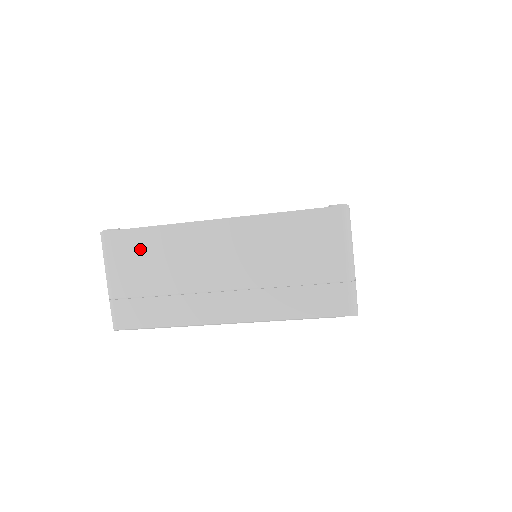
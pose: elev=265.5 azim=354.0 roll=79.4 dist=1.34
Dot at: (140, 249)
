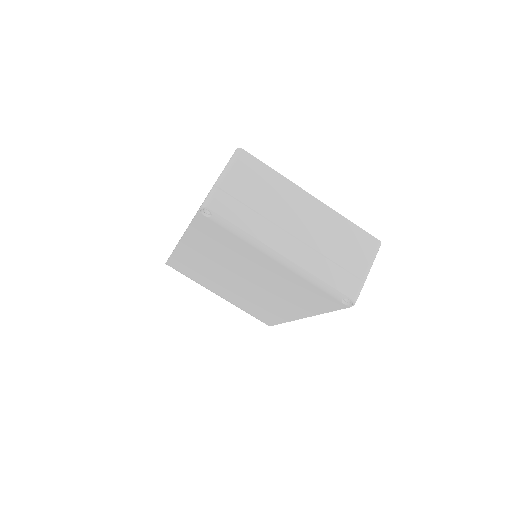
Dot at: (259, 176)
